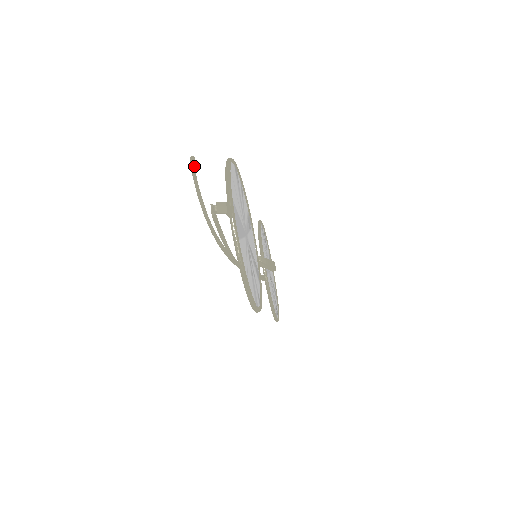
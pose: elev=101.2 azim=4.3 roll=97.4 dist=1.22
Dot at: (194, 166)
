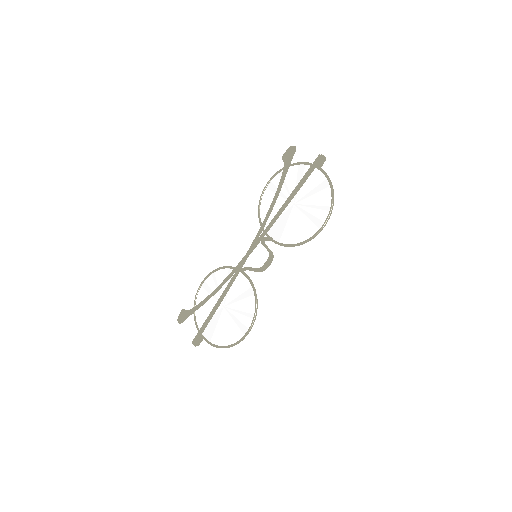
Dot at: (291, 151)
